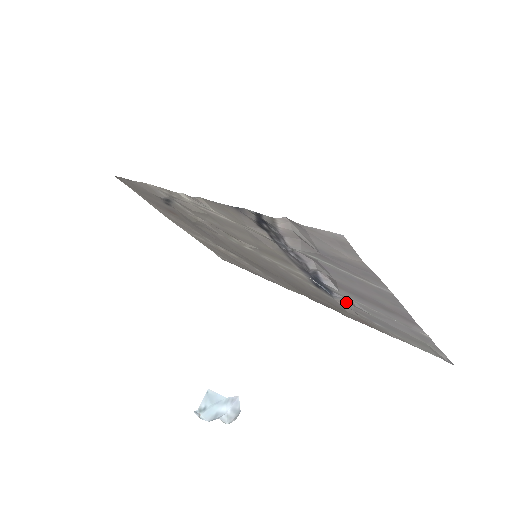
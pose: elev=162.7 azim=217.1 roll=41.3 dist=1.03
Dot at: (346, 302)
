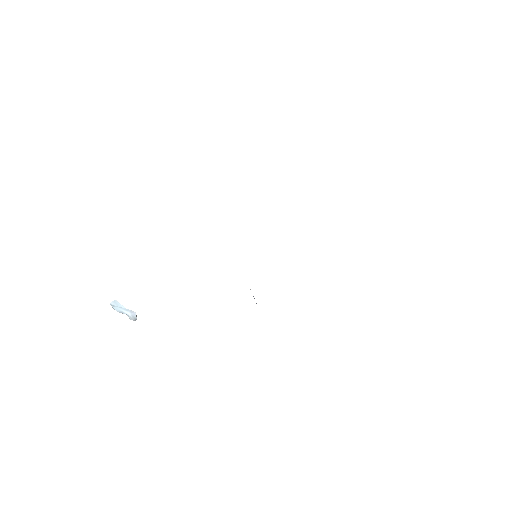
Dot at: occluded
